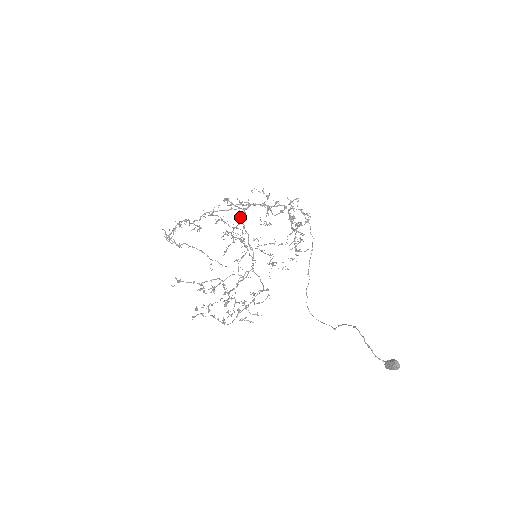
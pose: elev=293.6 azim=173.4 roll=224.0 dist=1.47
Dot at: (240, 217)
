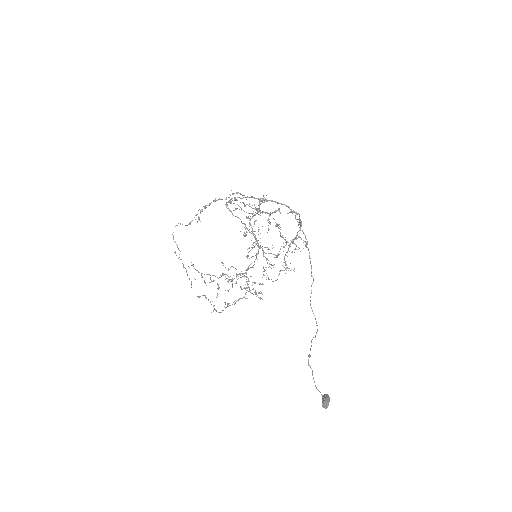
Dot at: (241, 221)
